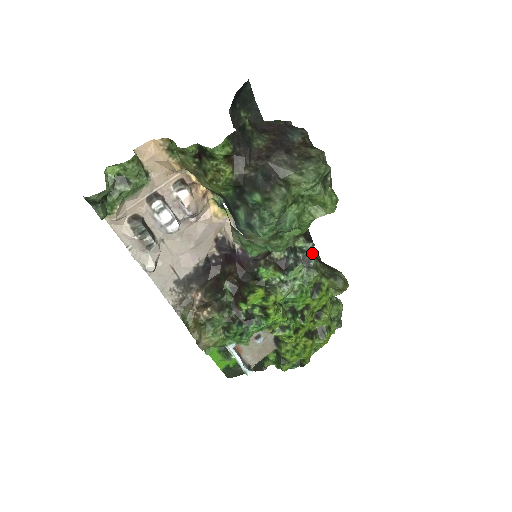
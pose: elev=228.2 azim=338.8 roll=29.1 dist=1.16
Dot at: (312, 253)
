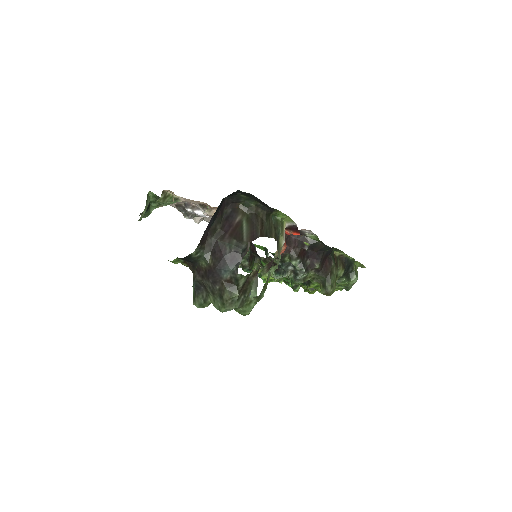
Dot at: (302, 271)
